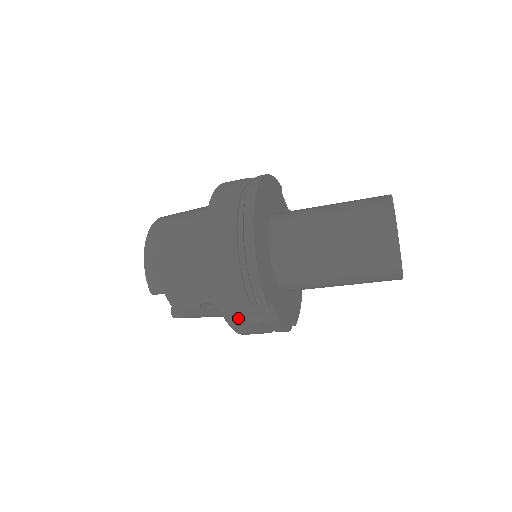
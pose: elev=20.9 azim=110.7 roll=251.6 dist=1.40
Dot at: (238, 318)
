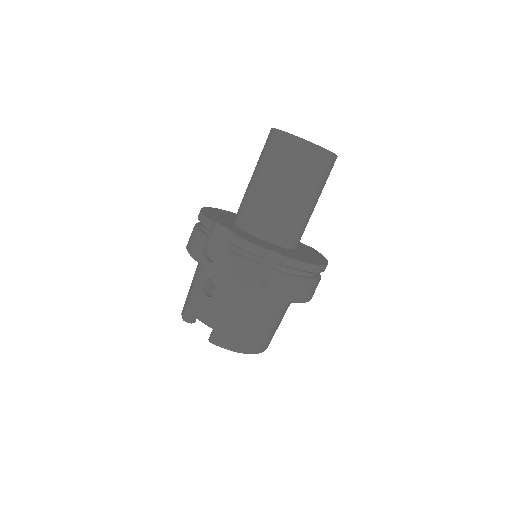
Dot at: occluded
